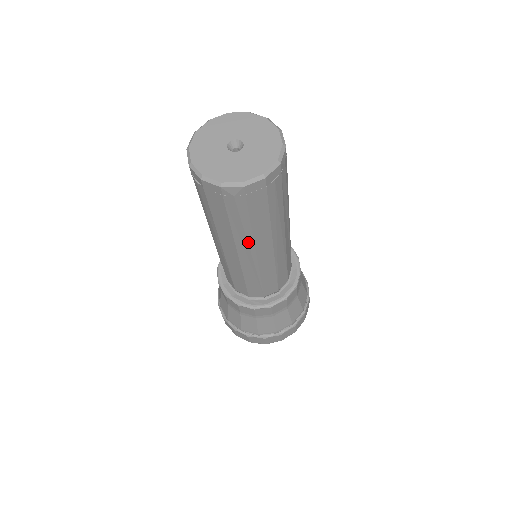
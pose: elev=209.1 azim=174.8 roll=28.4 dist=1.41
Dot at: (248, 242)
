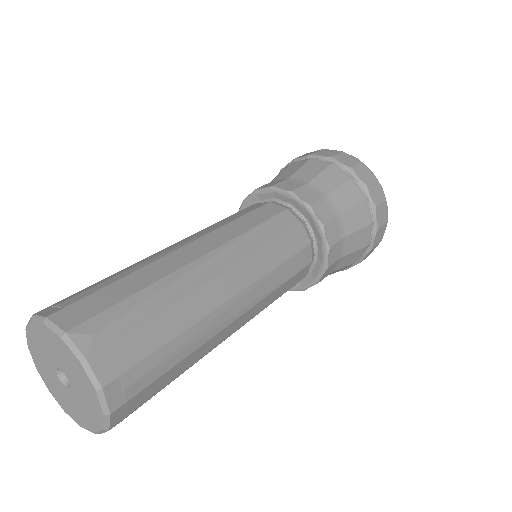
Dot at: occluded
